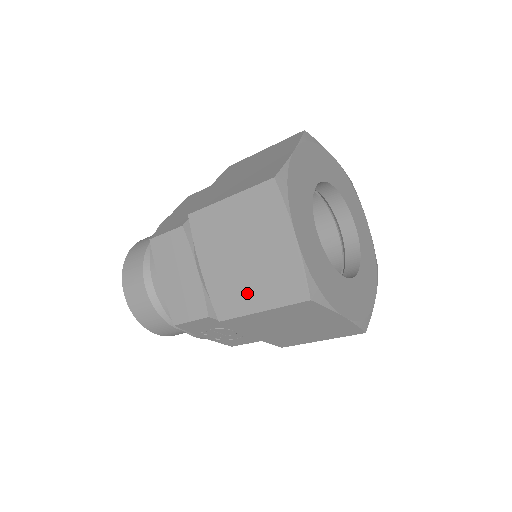
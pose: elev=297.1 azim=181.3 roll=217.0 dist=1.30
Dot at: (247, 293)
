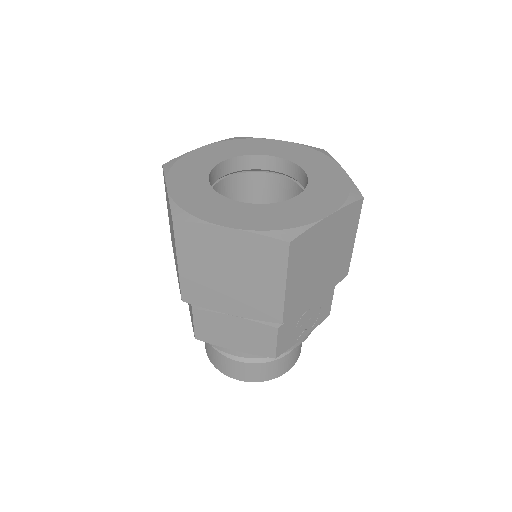
Dot at: (265, 290)
